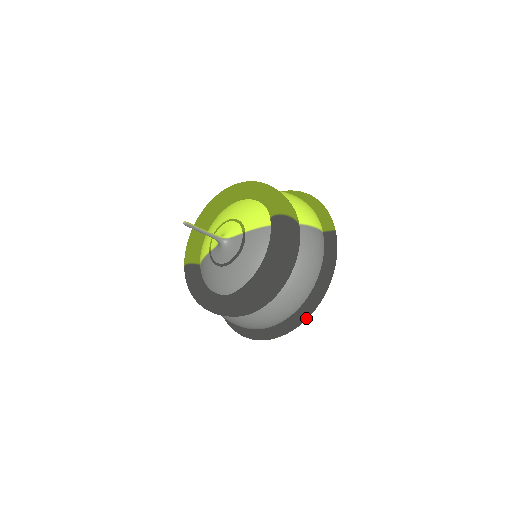
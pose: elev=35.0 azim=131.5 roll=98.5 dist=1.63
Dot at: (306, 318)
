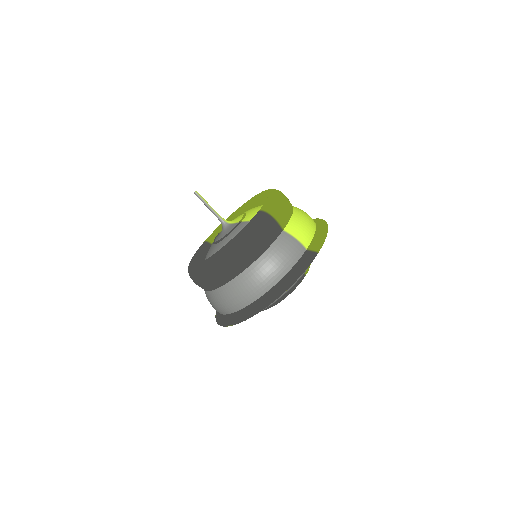
Dot at: (252, 315)
